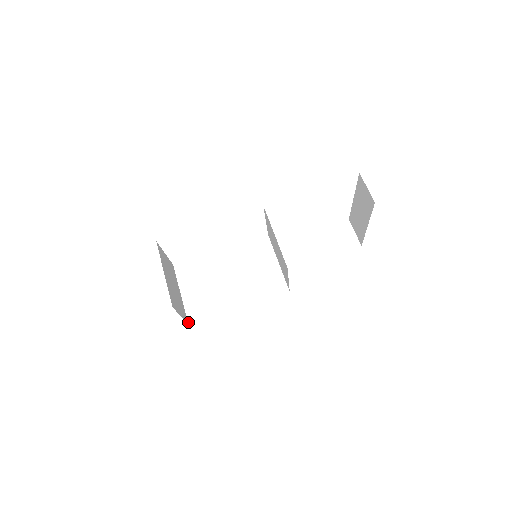
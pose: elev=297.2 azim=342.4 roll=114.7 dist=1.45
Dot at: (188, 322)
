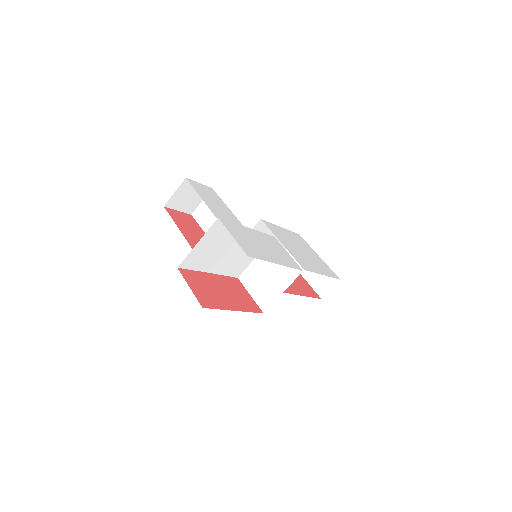
Dot at: (179, 266)
